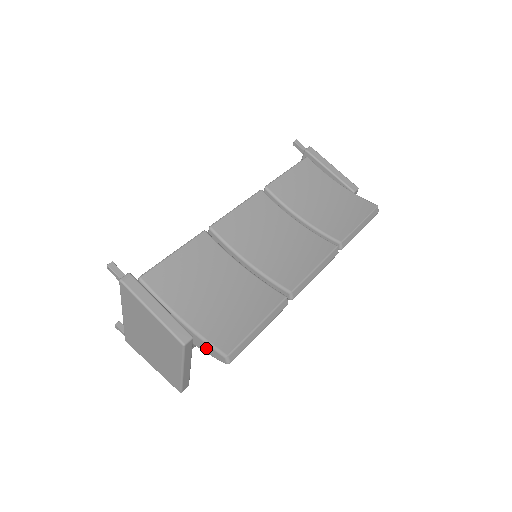
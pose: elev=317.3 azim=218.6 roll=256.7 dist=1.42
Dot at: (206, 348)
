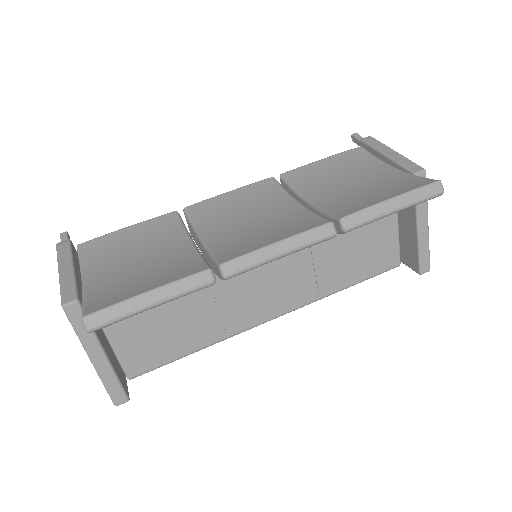
Dot at: occluded
